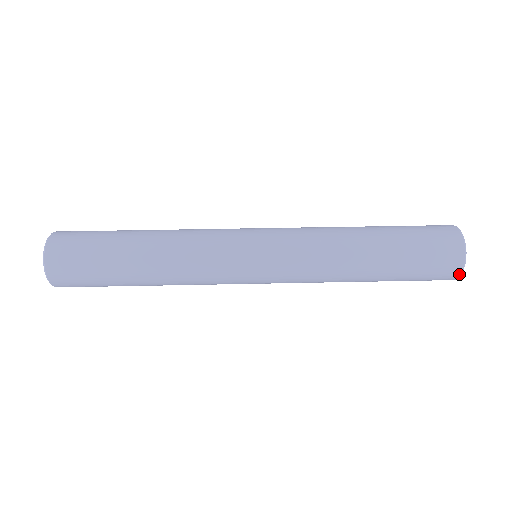
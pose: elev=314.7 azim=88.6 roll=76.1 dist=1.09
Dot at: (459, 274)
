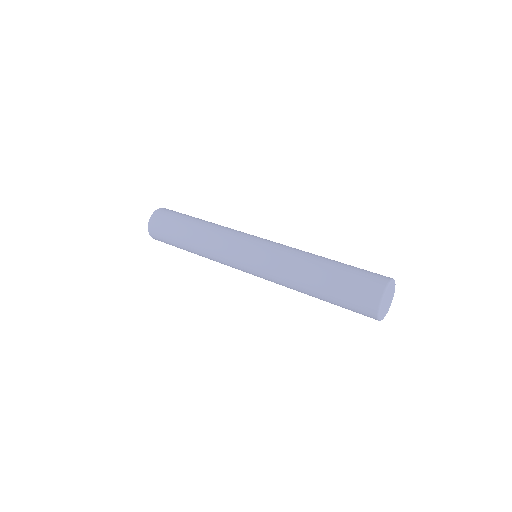
Dot at: (377, 310)
